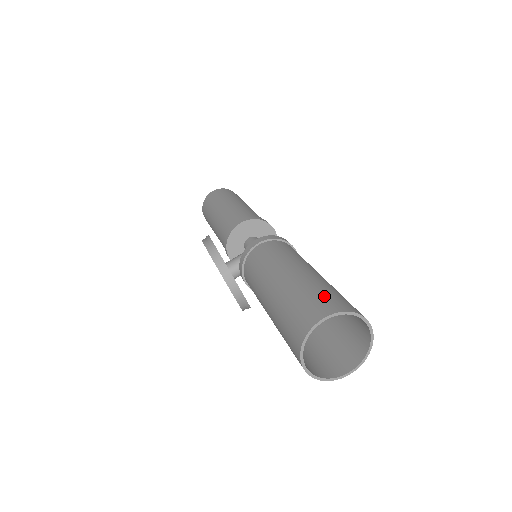
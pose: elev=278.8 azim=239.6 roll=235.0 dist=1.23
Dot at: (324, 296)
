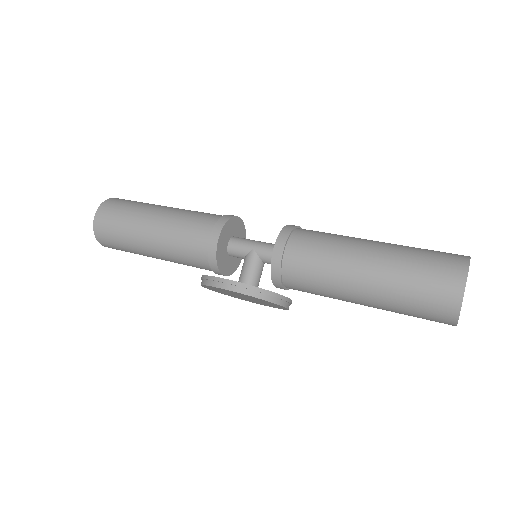
Dot at: (434, 265)
